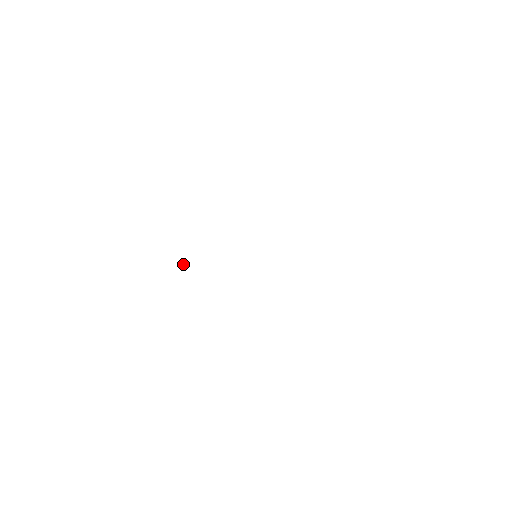
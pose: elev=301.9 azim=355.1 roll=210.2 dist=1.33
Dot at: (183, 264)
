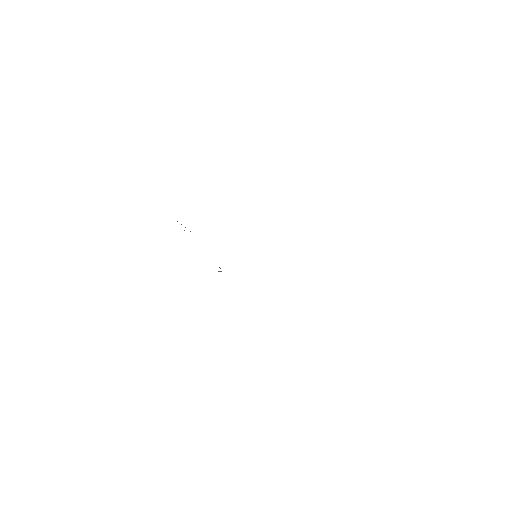
Dot at: occluded
